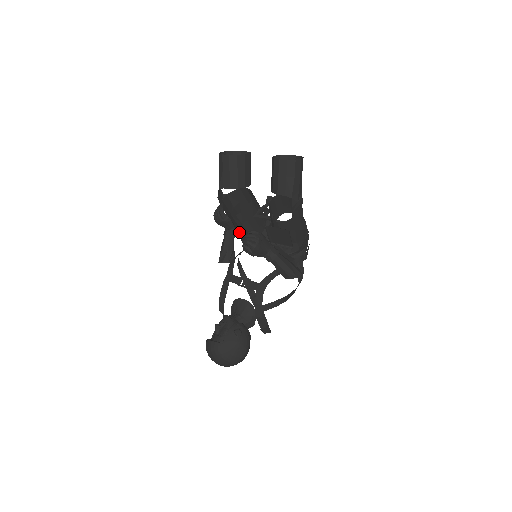
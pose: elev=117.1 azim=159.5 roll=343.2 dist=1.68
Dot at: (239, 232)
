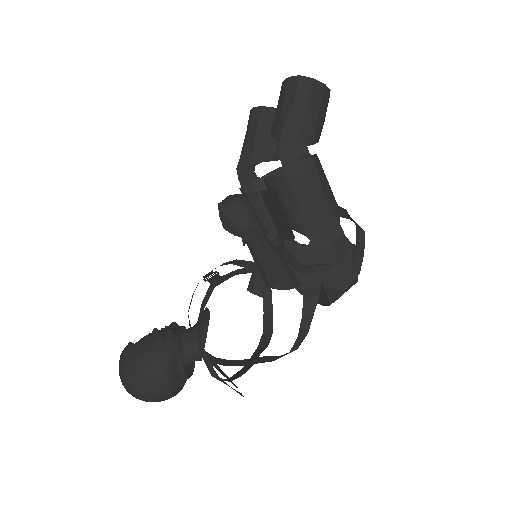
Dot at: occluded
